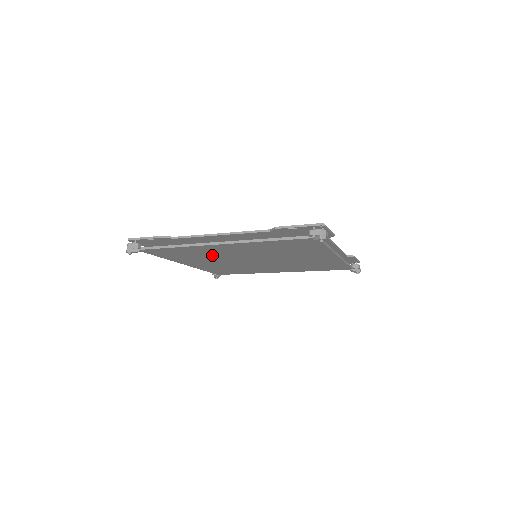
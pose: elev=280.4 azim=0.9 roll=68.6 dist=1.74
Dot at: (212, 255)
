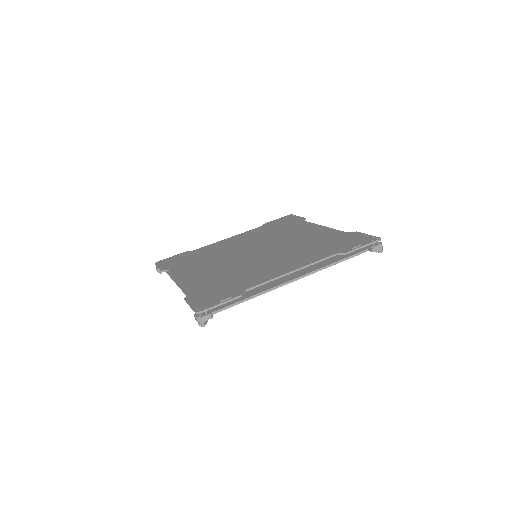
Dot at: occluded
